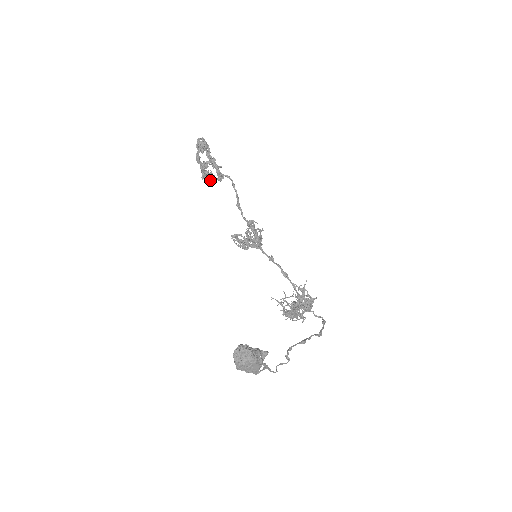
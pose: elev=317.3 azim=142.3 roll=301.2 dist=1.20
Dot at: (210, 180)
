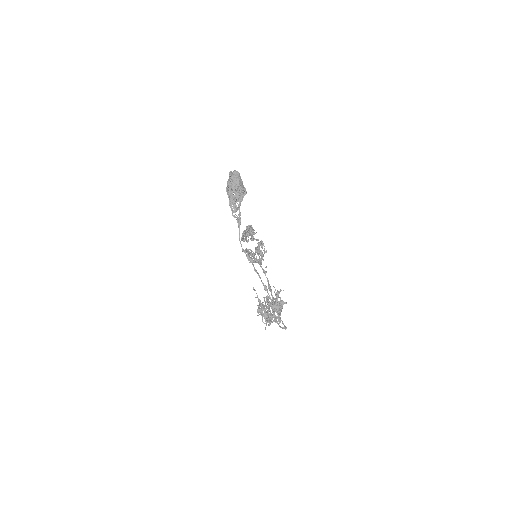
Dot at: occluded
